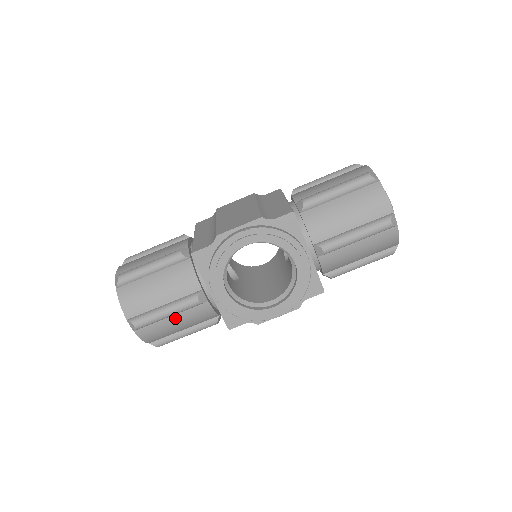
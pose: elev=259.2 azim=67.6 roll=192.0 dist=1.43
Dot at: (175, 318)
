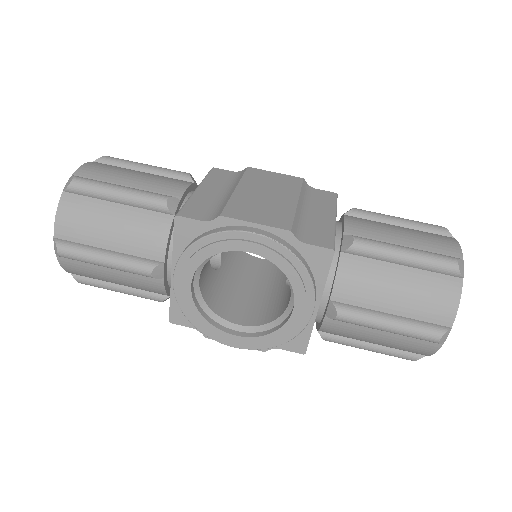
Dot at: (114, 271)
